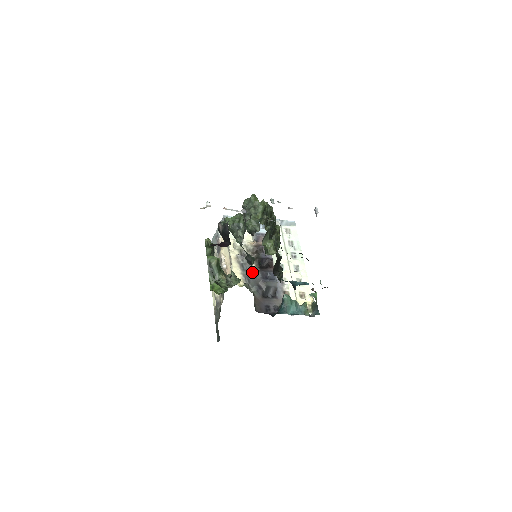
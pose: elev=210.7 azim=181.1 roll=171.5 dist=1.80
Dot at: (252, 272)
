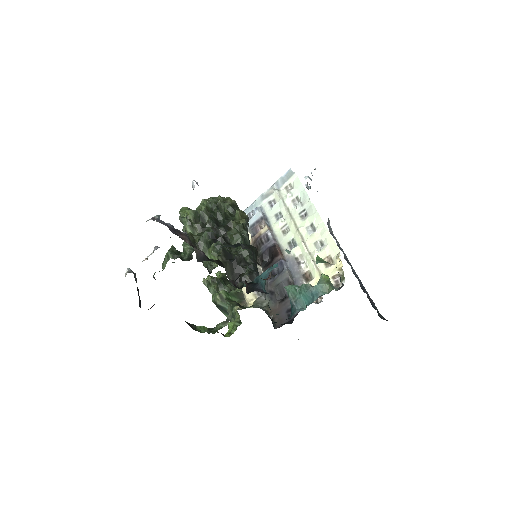
Dot at: occluded
